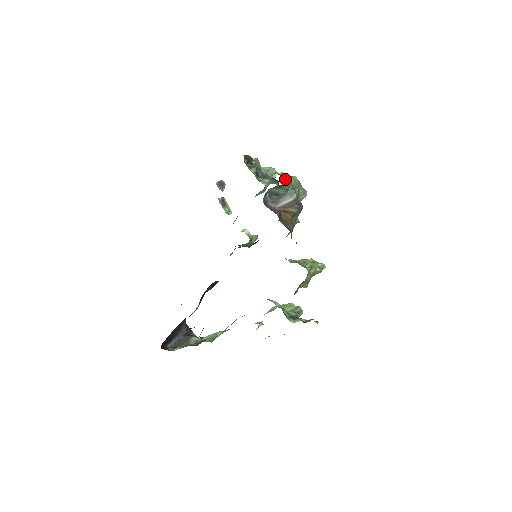
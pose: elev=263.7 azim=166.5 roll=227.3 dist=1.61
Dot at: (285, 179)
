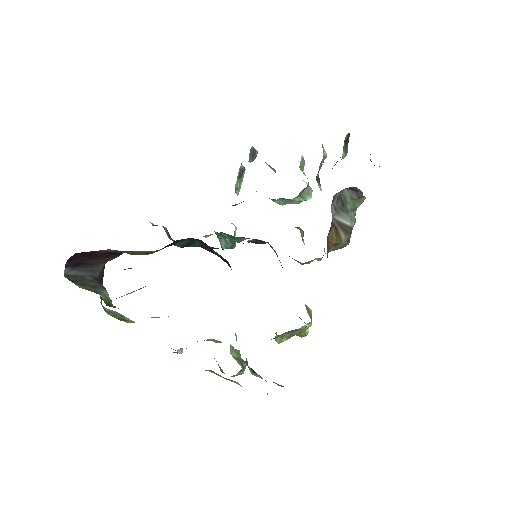
Dot at: occluded
